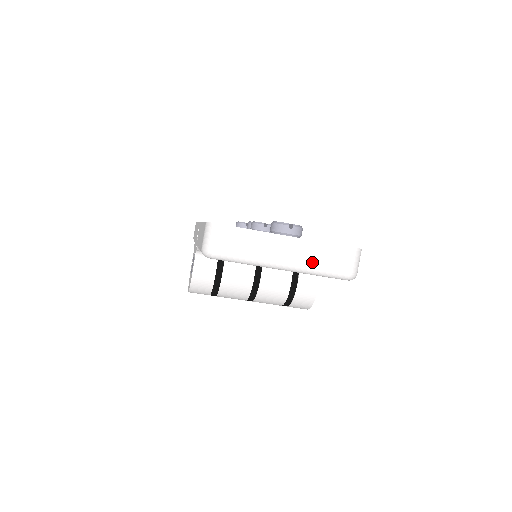
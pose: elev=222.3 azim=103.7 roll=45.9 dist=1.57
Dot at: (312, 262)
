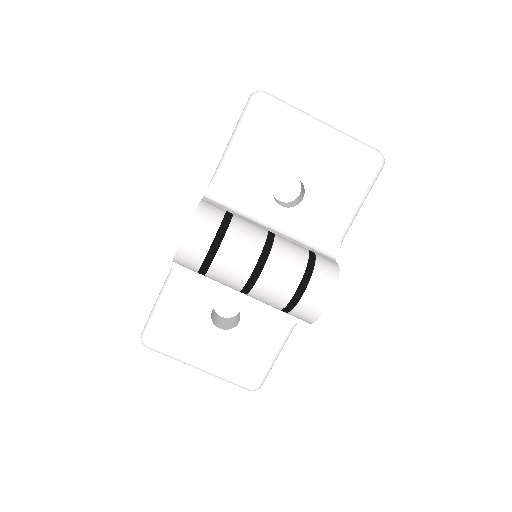
Dot at: occluded
